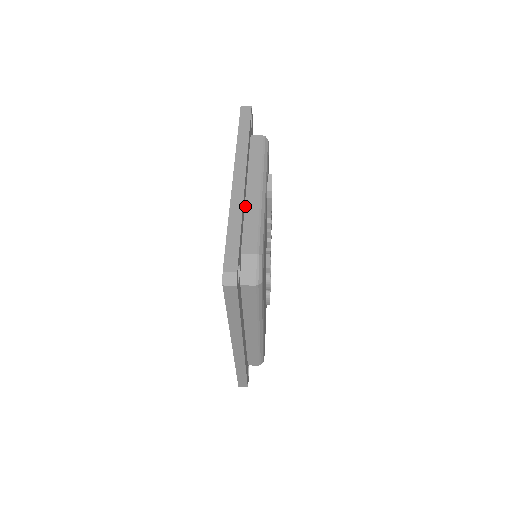
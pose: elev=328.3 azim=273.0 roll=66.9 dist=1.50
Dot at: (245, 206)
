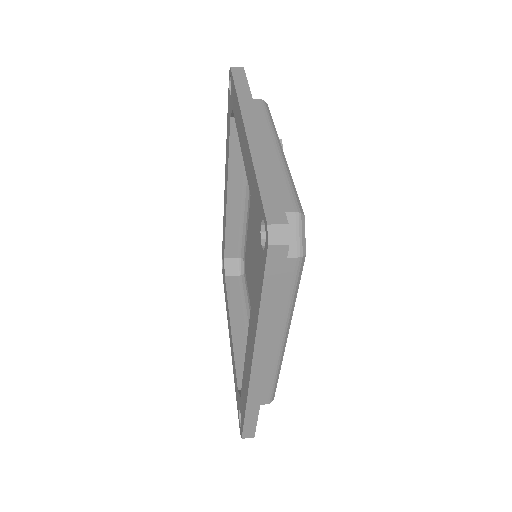
Dot at: occluded
